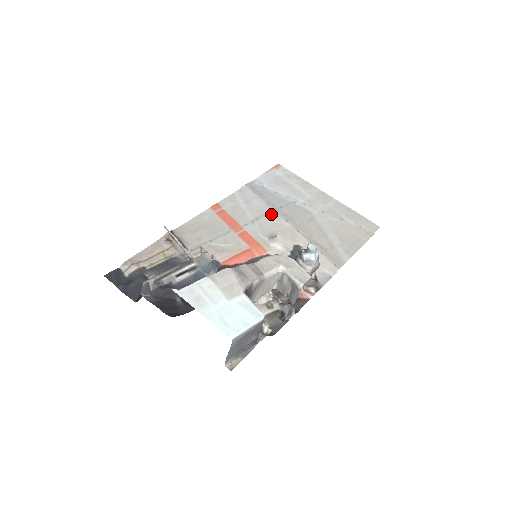
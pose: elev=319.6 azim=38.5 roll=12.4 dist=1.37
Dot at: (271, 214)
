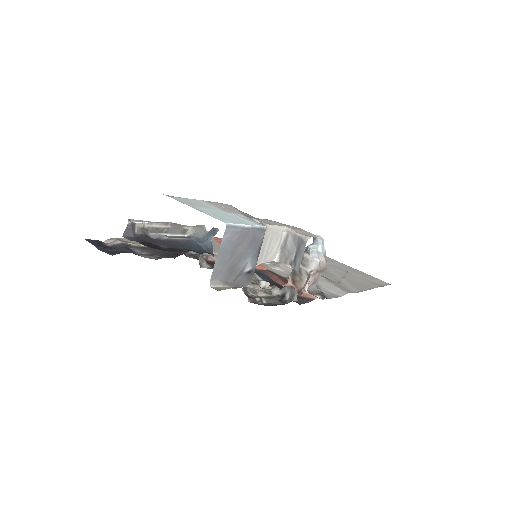
Dot at: occluded
